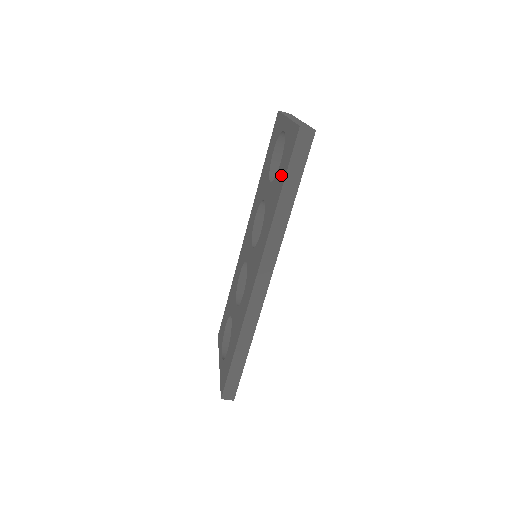
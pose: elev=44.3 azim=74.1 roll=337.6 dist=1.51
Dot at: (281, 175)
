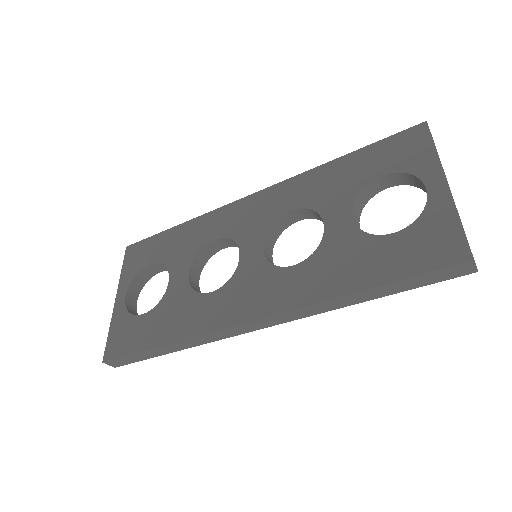
Dot at: (387, 260)
